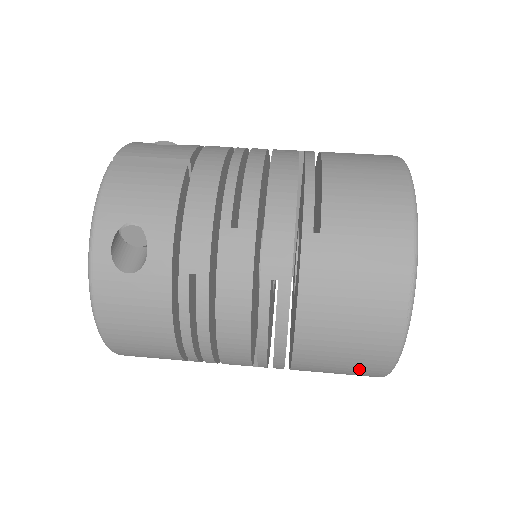
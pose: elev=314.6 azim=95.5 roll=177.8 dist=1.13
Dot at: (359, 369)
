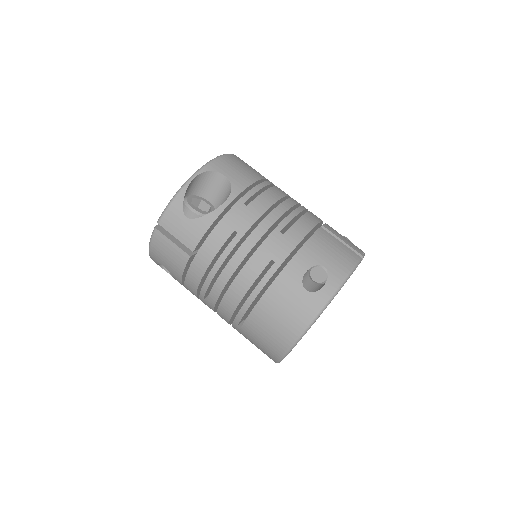
Dot at: occluded
